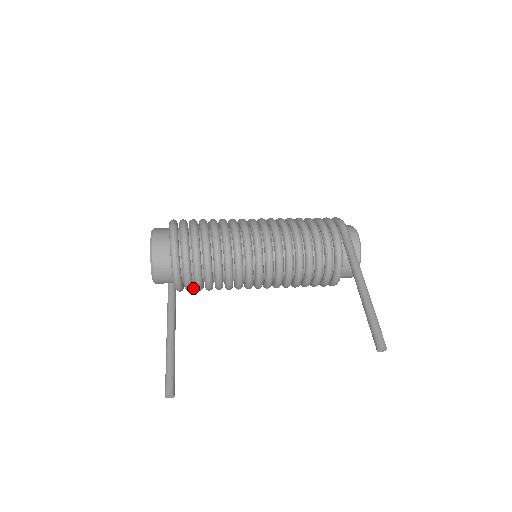
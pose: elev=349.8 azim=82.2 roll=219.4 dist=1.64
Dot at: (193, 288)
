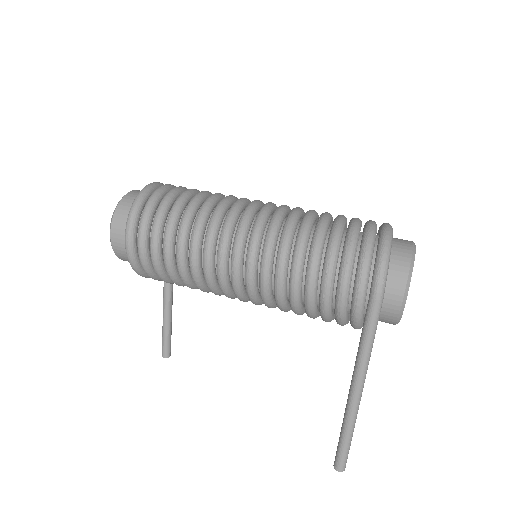
Dot at: occluded
